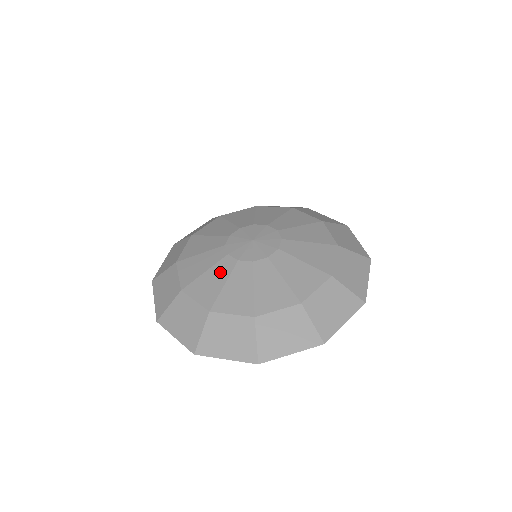
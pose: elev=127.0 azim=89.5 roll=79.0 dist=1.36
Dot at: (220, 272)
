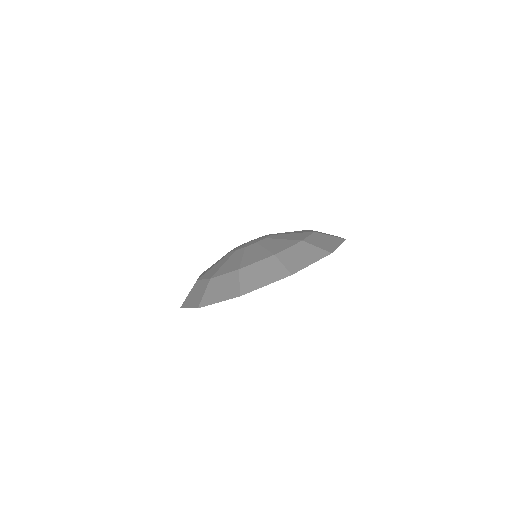
Dot at: (235, 257)
